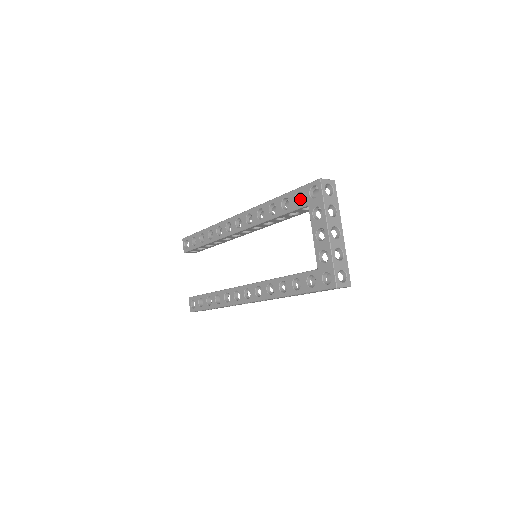
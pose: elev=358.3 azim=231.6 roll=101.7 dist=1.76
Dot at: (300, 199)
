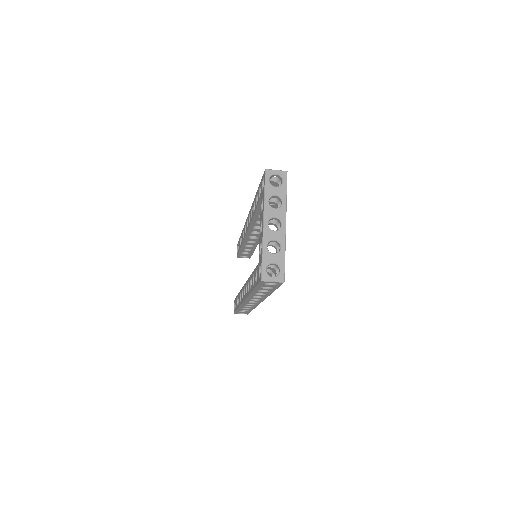
Dot at: occluded
